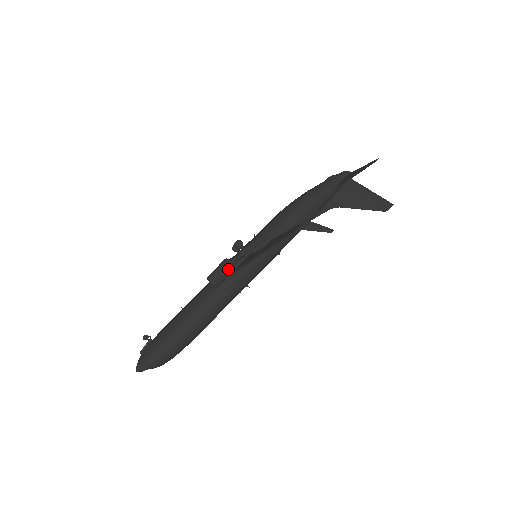
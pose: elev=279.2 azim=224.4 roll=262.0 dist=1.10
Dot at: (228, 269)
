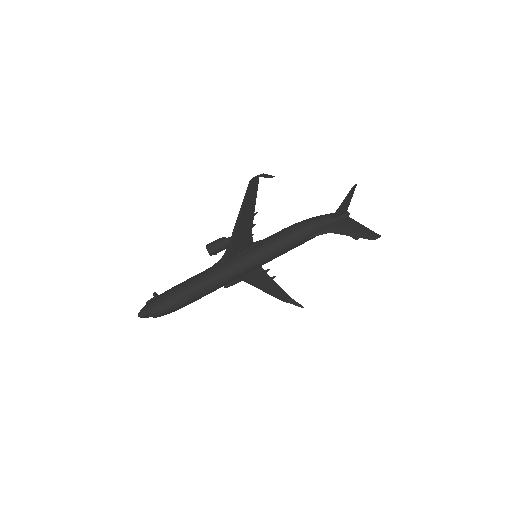
Dot at: (222, 241)
